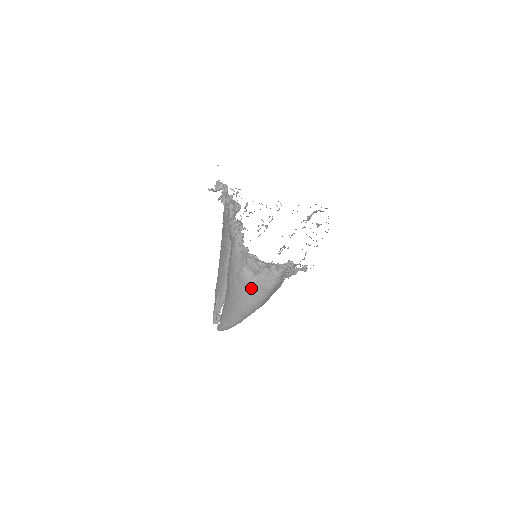
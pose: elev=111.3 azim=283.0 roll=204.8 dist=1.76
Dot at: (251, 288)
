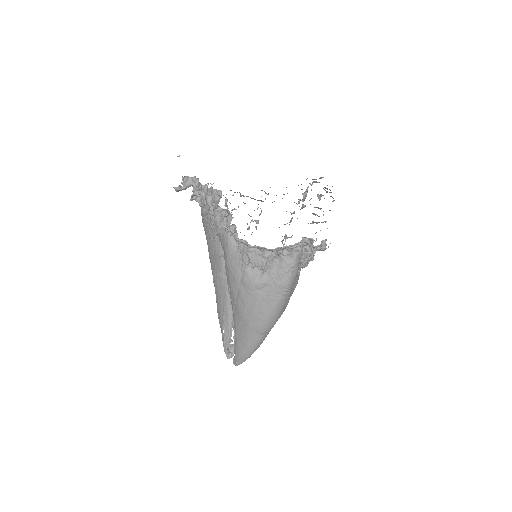
Dot at: (263, 292)
